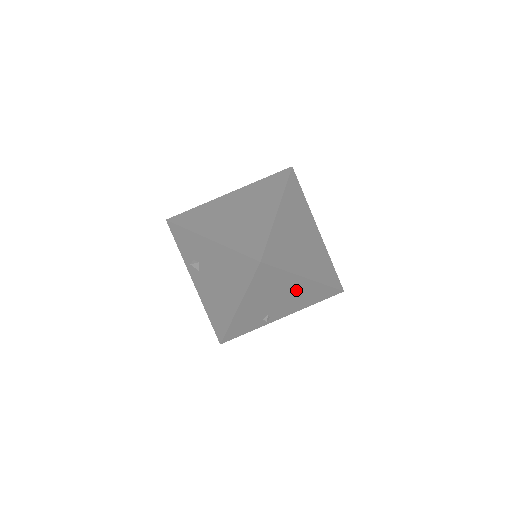
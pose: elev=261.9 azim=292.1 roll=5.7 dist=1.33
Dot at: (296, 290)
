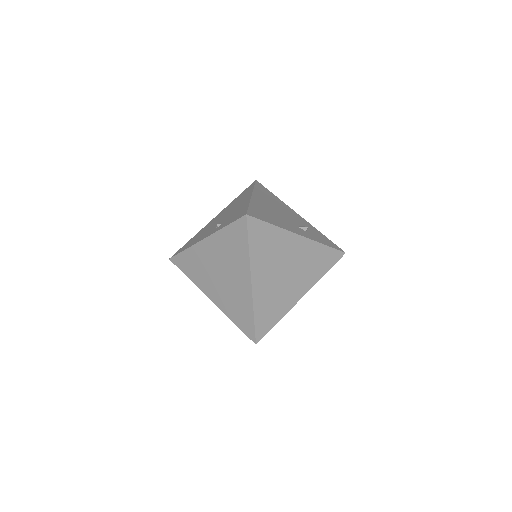
Dot at: occluded
